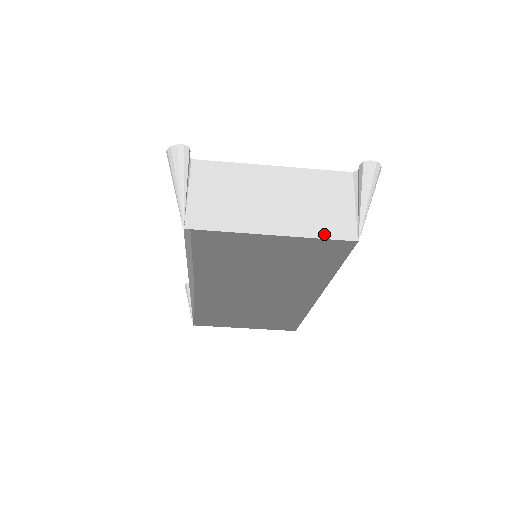
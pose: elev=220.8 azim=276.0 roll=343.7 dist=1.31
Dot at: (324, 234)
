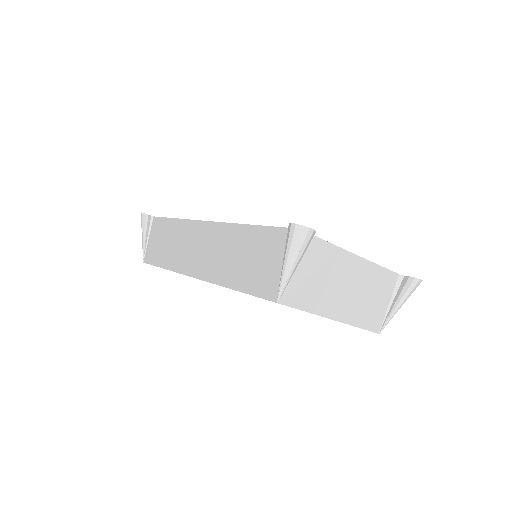
Dot at: (363, 325)
